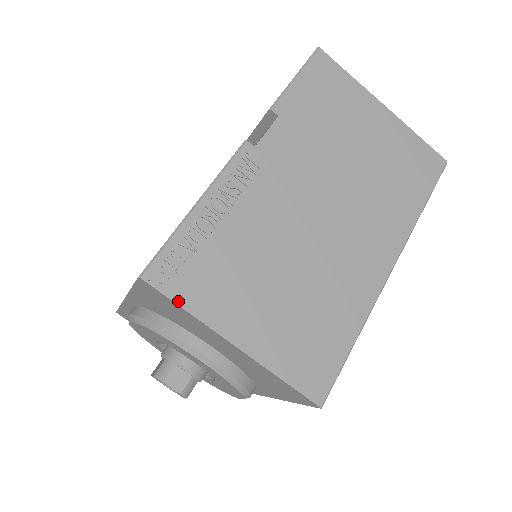
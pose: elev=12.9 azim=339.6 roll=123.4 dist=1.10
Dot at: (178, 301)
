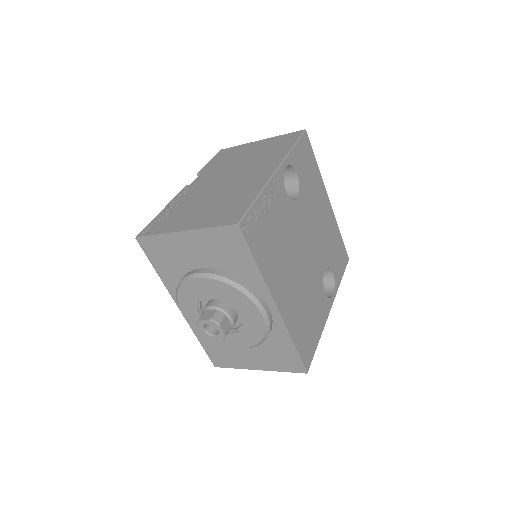
Dot at: (153, 234)
